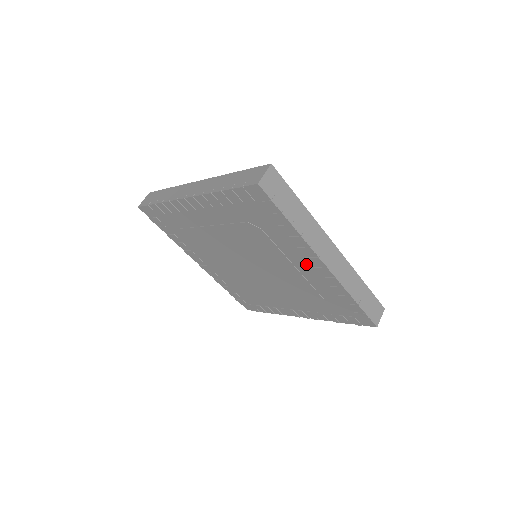
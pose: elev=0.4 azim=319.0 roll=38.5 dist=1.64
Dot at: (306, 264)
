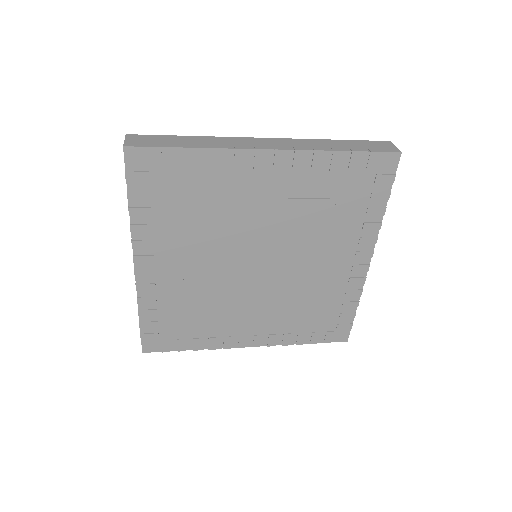
Dot at: (347, 260)
